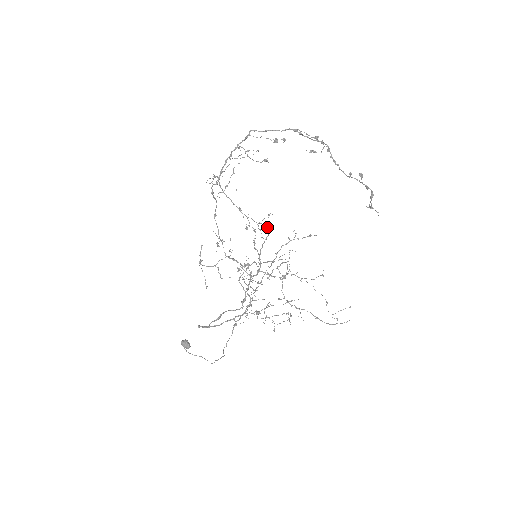
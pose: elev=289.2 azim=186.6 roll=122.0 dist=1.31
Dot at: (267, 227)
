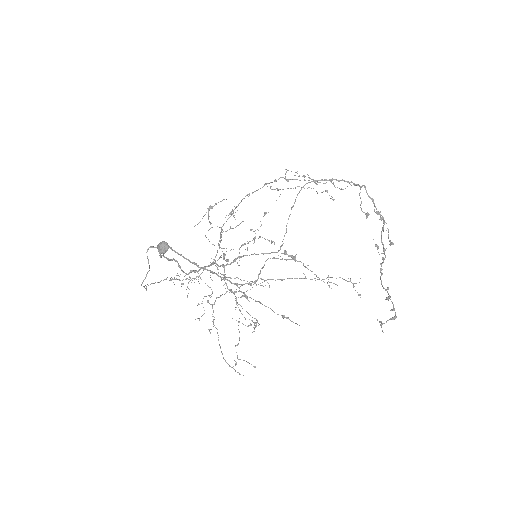
Dot at: occluded
